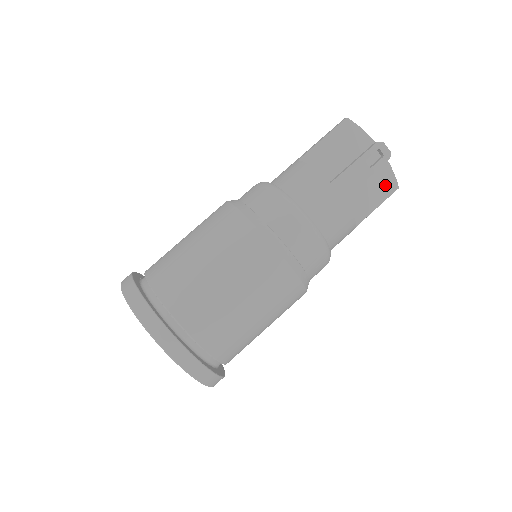
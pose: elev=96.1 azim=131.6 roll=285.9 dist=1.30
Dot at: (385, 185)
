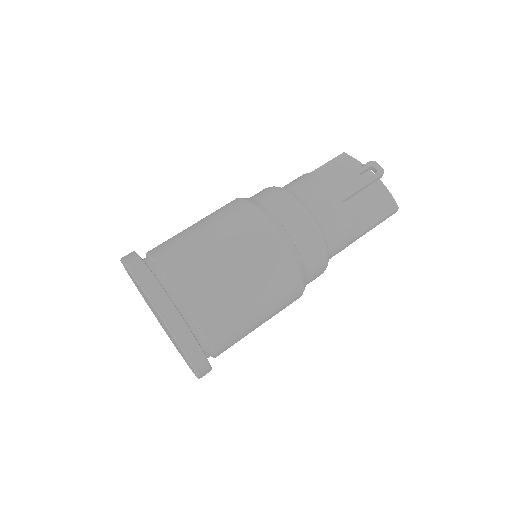
Dot at: (384, 205)
